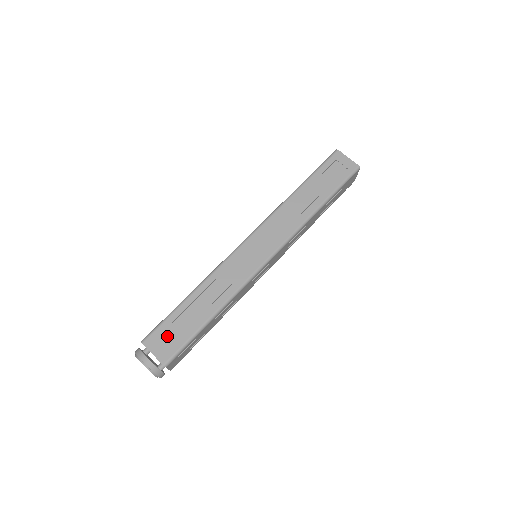
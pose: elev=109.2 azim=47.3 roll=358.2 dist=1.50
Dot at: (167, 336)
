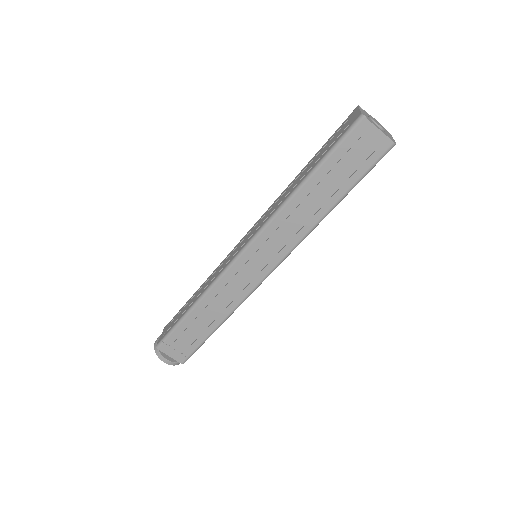
Dot at: (178, 344)
